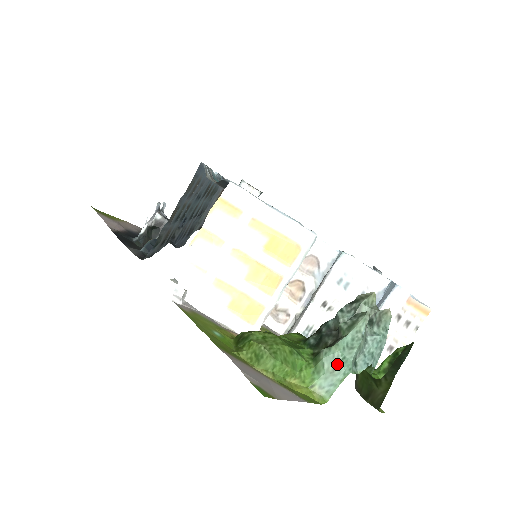
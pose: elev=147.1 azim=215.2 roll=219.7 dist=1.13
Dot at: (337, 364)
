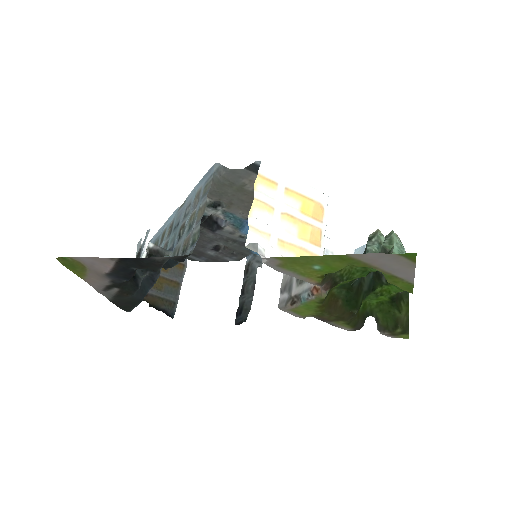
Dot at: occluded
